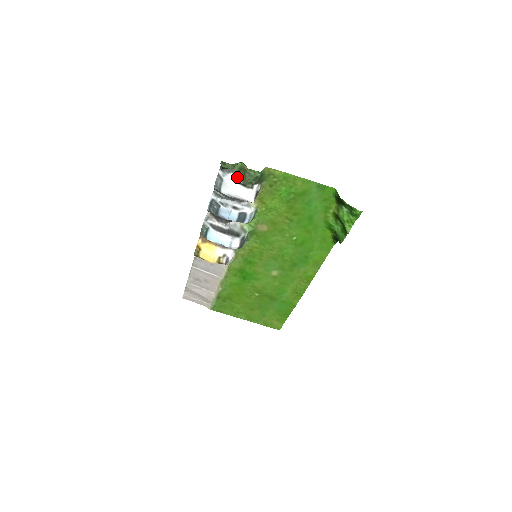
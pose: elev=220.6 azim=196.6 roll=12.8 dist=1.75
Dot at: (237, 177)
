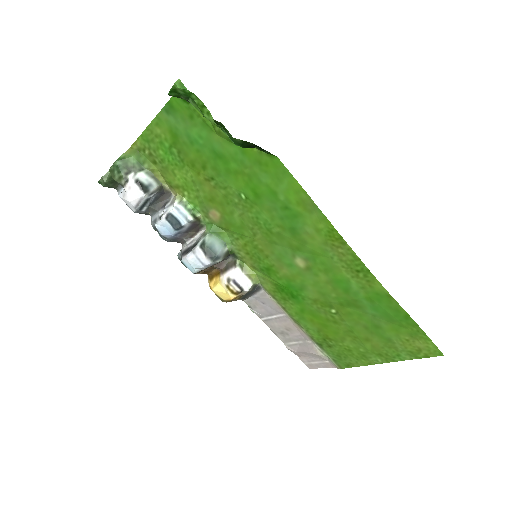
Dot at: occluded
